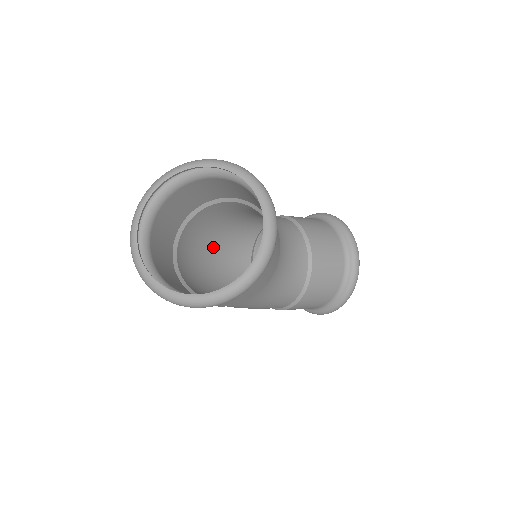
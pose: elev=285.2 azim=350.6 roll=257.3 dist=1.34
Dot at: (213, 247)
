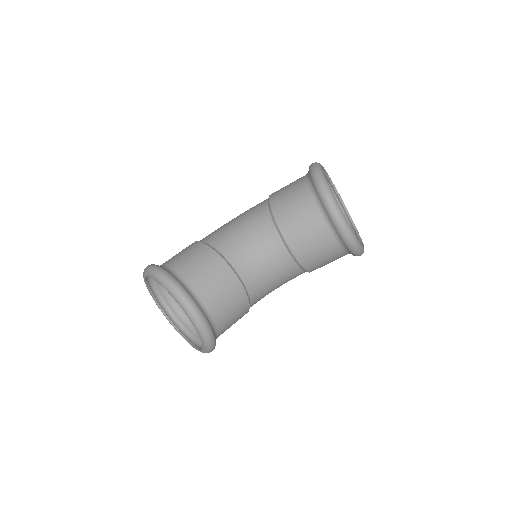
Dot at: occluded
